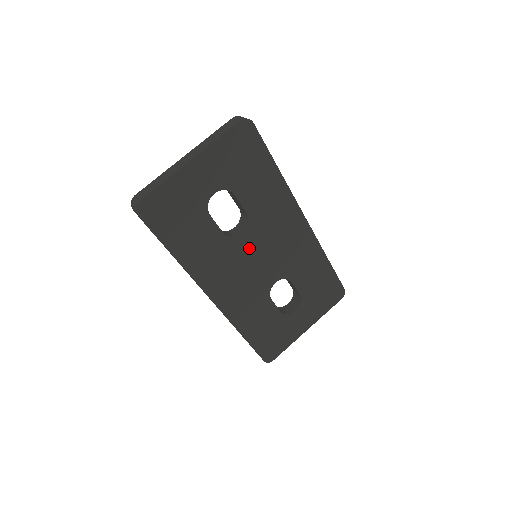
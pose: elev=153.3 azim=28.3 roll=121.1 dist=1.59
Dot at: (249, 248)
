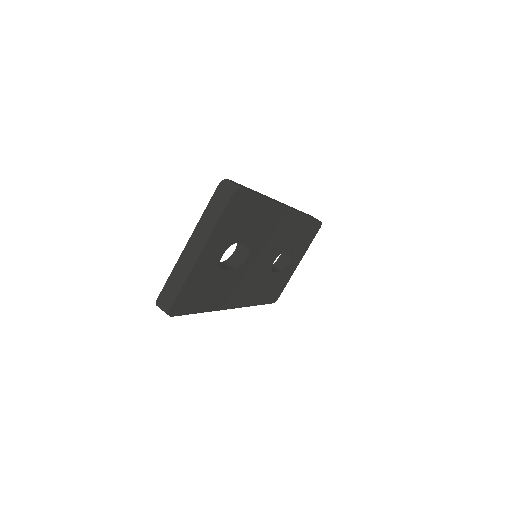
Dot at: (253, 261)
